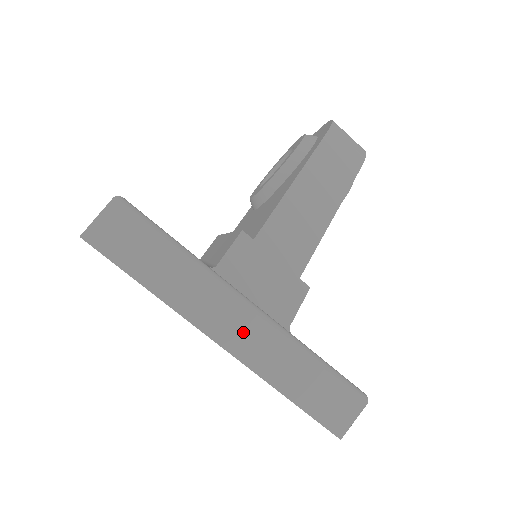
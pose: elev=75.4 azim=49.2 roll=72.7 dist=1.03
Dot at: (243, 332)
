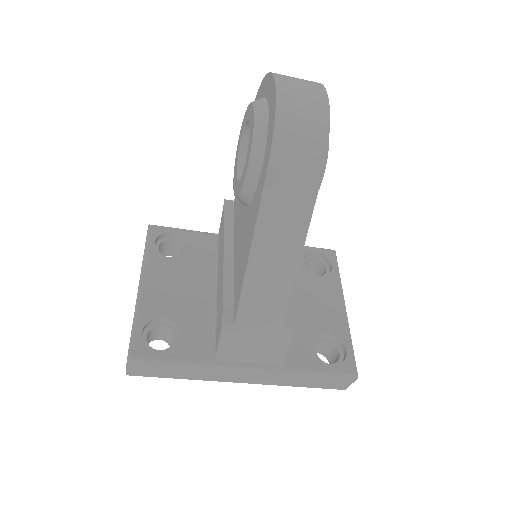
Dot at: (253, 377)
